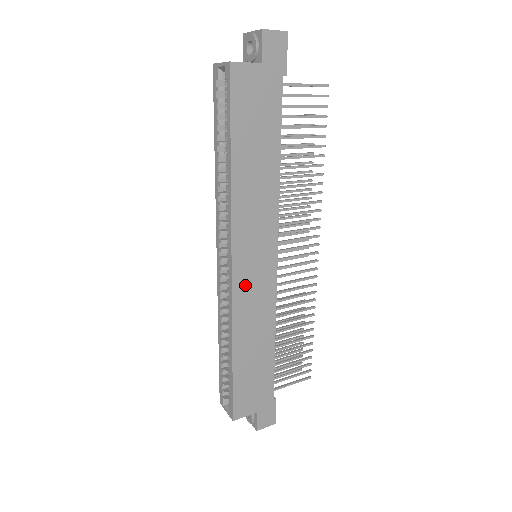
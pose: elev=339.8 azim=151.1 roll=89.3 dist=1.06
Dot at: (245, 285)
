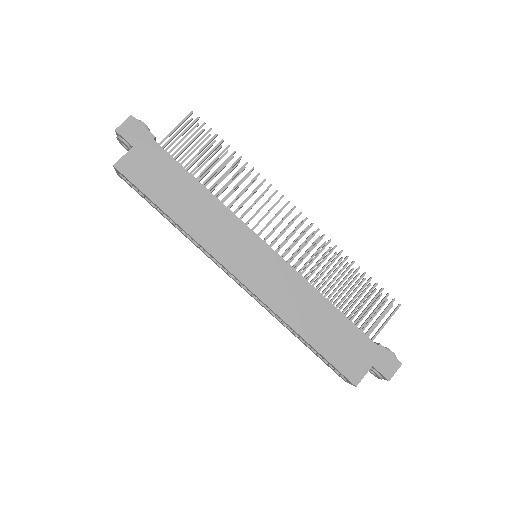
Dot at: (260, 282)
